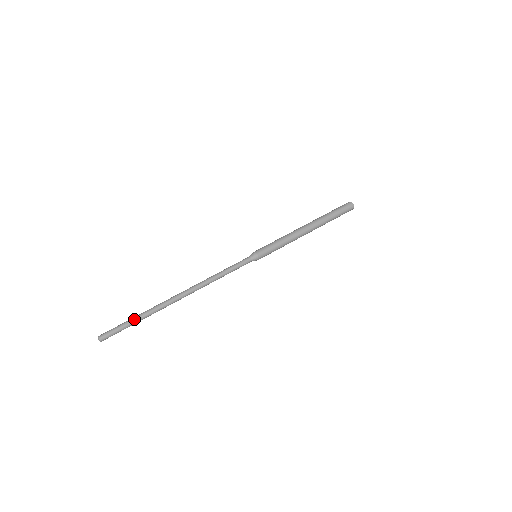
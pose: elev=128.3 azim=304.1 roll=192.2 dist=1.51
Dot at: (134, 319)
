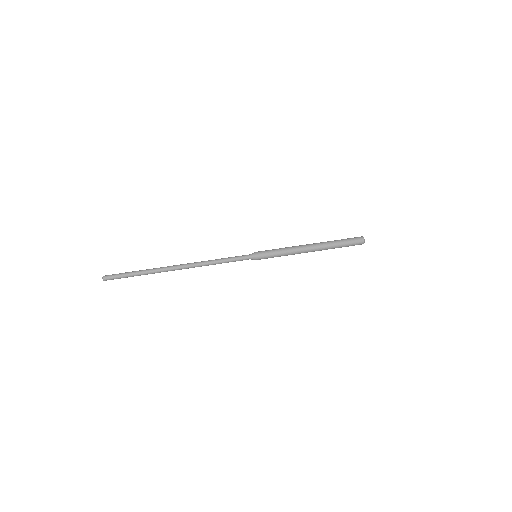
Dot at: (135, 271)
